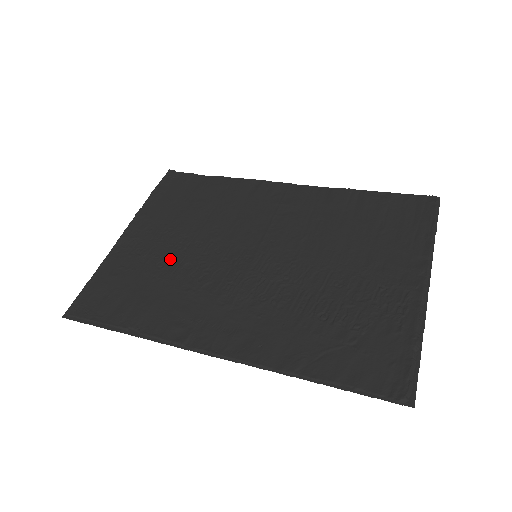
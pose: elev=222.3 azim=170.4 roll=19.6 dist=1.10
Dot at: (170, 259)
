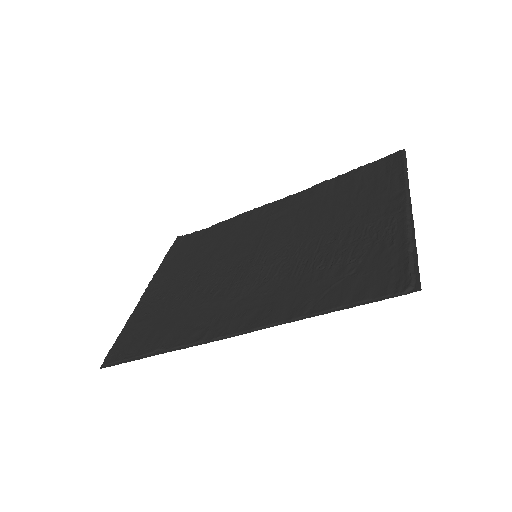
Dot at: (185, 291)
